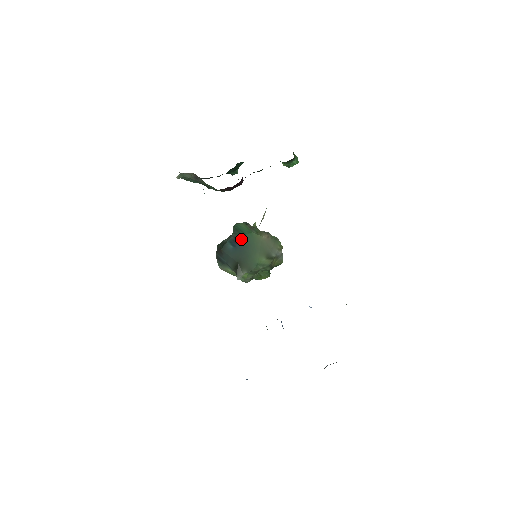
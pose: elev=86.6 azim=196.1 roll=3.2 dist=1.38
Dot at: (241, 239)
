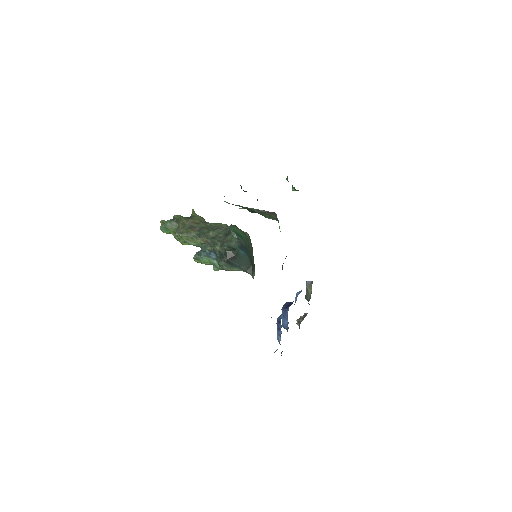
Dot at: (245, 244)
